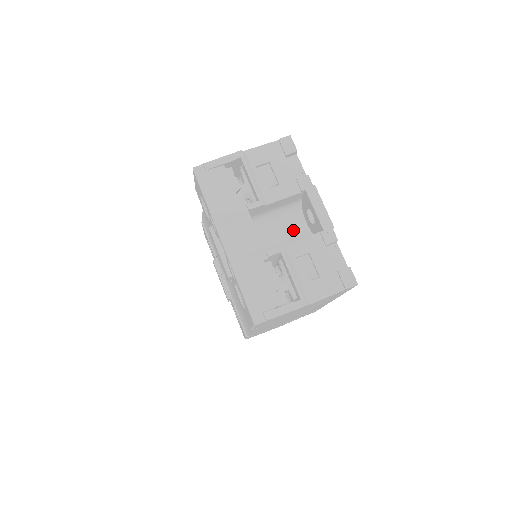
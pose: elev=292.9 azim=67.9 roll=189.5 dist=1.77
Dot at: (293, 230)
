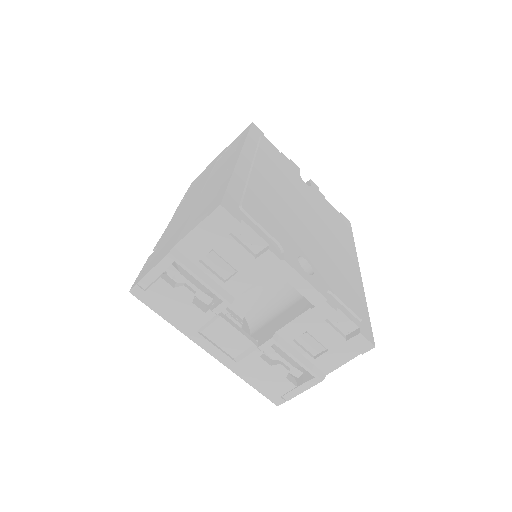
Dot at: occluded
